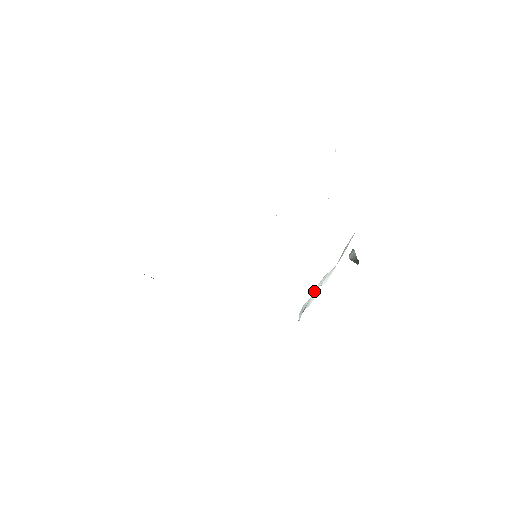
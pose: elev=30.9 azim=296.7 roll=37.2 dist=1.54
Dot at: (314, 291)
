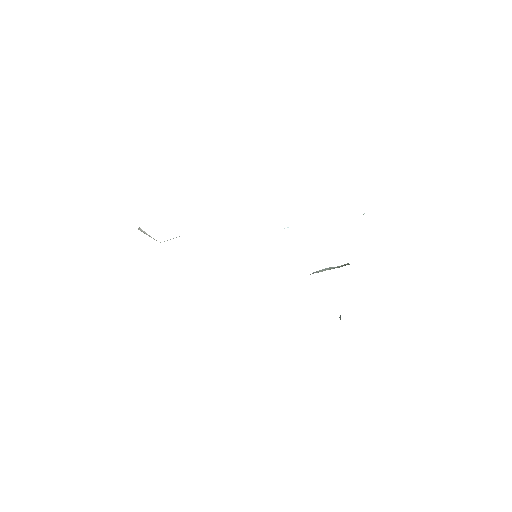
Dot at: occluded
